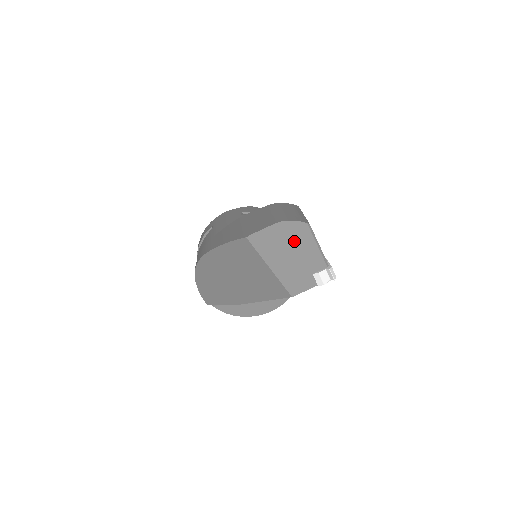
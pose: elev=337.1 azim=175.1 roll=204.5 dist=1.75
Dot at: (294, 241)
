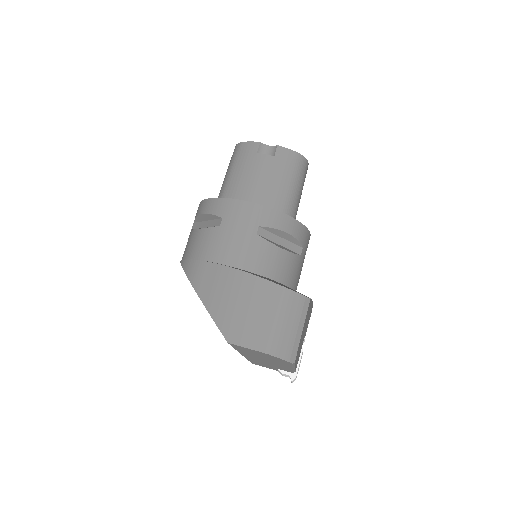
Dot at: (273, 360)
